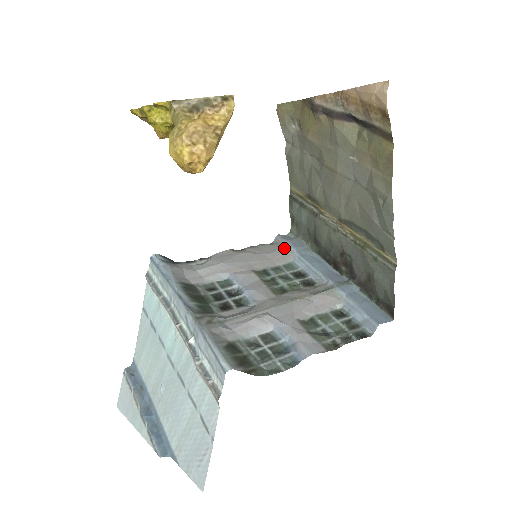
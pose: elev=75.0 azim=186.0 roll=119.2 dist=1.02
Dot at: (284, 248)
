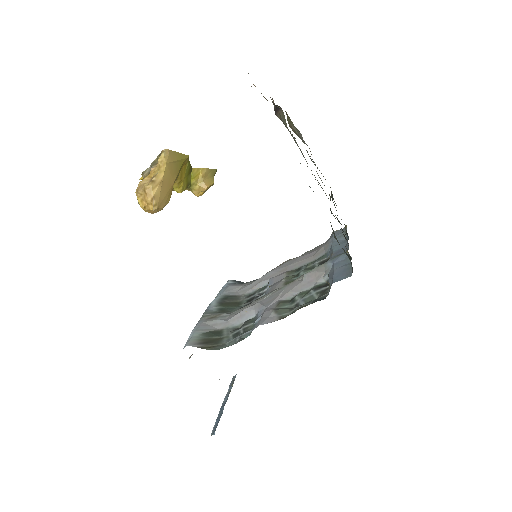
Dot at: (326, 242)
